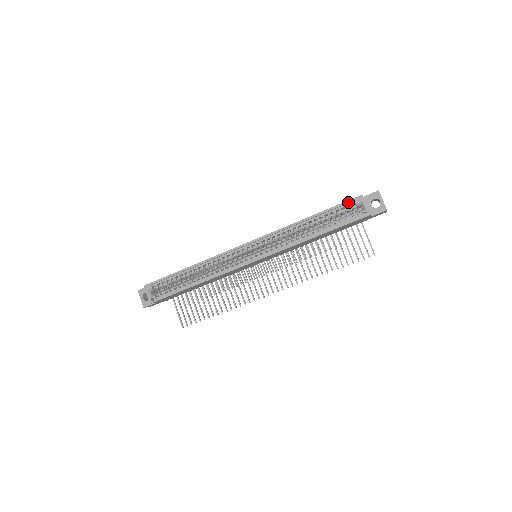
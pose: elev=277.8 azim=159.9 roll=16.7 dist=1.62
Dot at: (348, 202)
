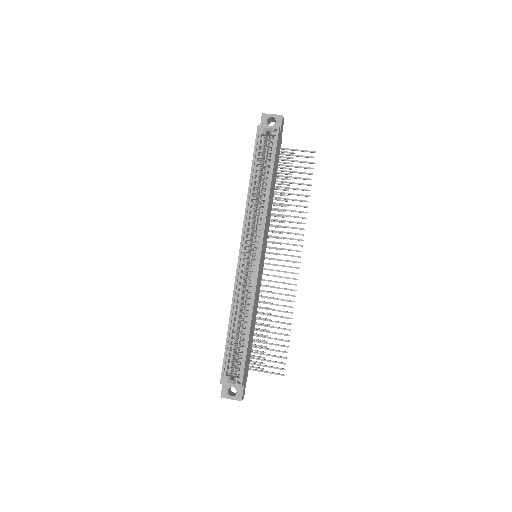
Dot at: (257, 140)
